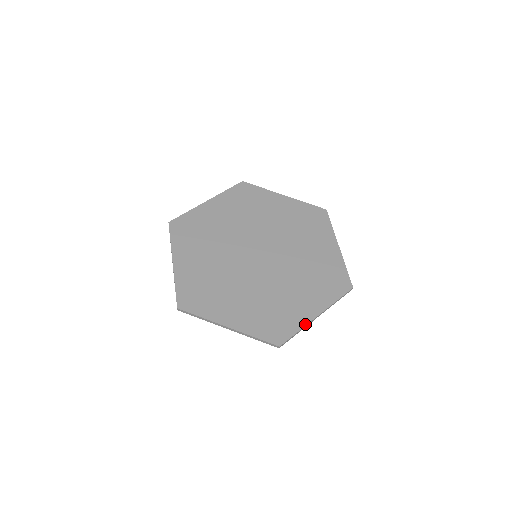
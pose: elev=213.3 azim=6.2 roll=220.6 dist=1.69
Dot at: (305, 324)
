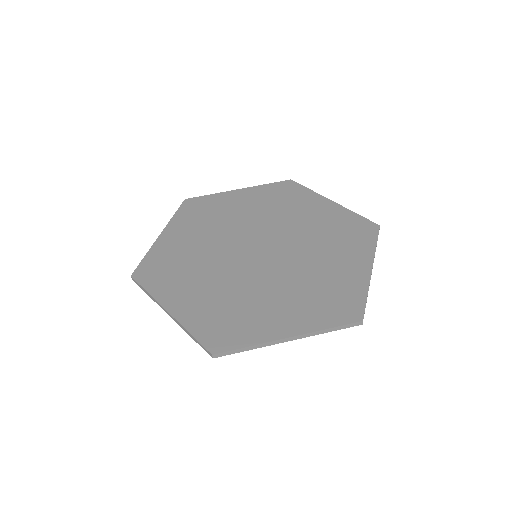
Dot at: (367, 283)
